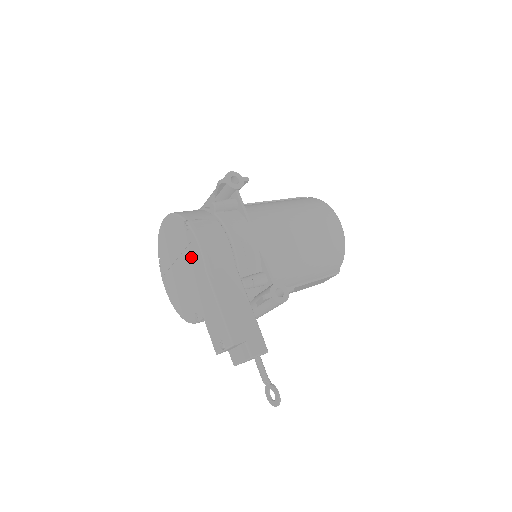
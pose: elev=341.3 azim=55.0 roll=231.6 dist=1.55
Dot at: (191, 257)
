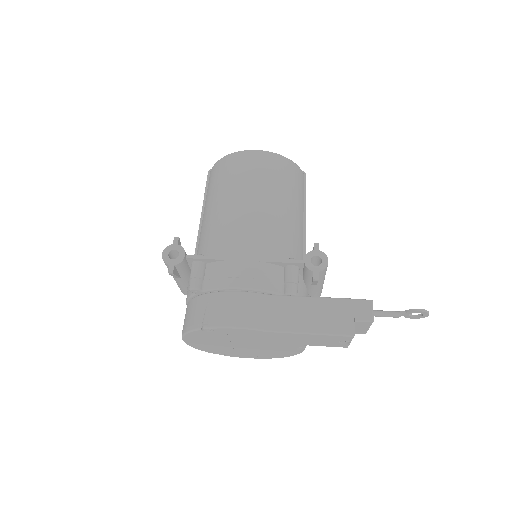
Dot at: (241, 336)
